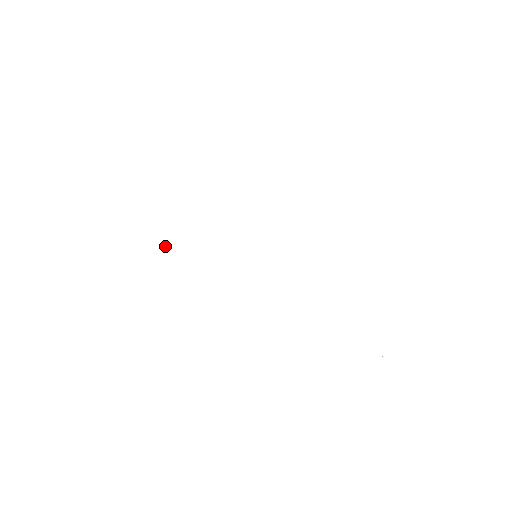
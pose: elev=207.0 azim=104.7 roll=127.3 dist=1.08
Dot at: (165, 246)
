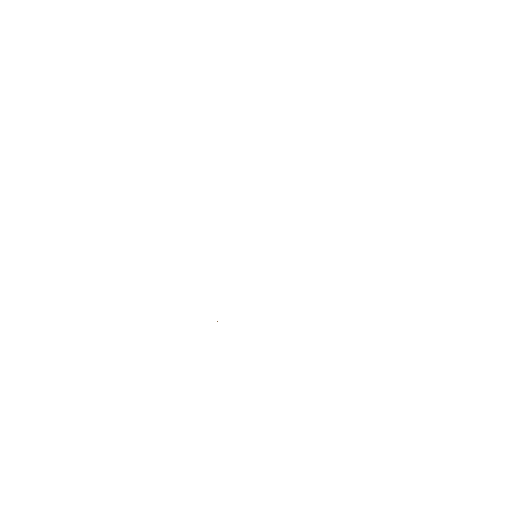
Dot at: occluded
